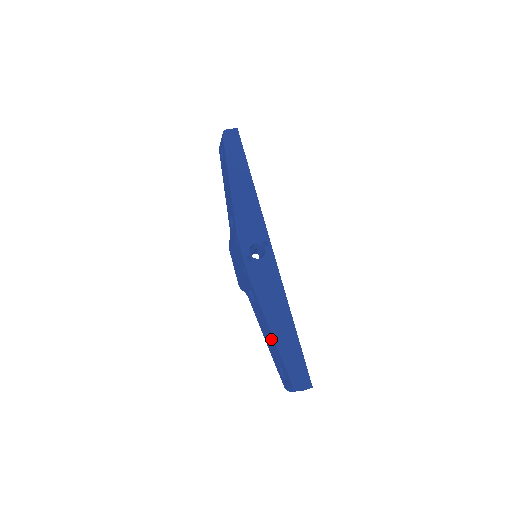
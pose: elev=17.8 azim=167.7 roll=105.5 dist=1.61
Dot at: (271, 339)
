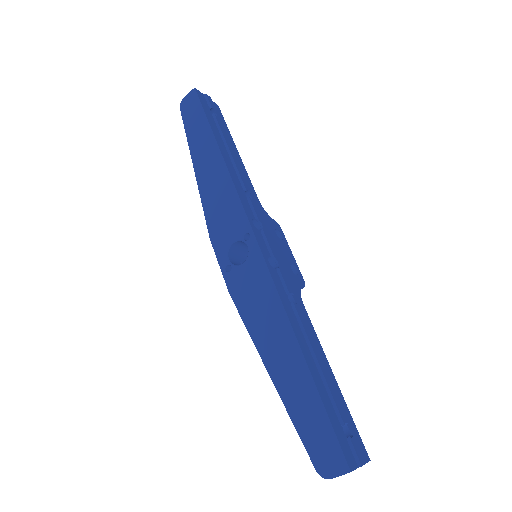
Dot at: occluded
